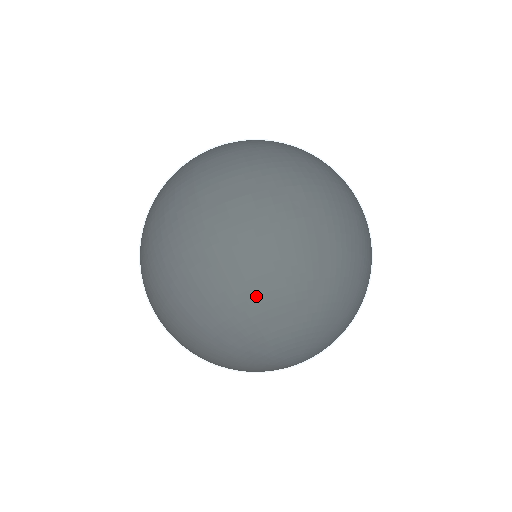
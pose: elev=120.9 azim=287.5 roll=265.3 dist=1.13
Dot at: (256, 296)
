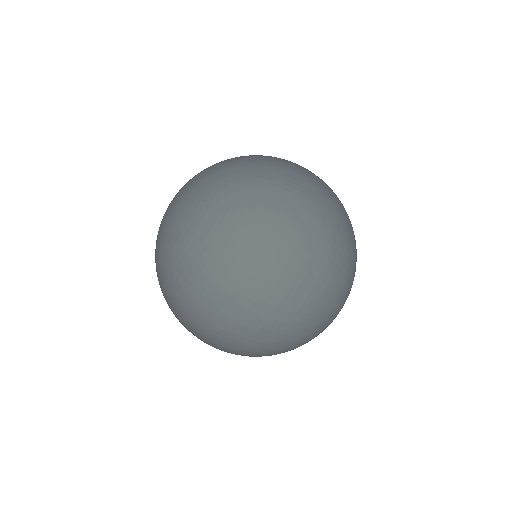
Dot at: (324, 320)
